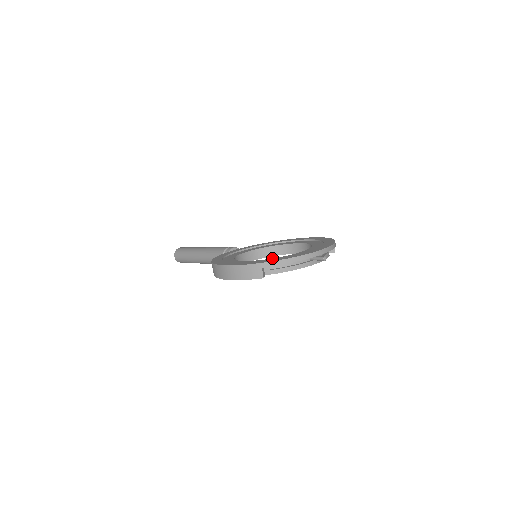
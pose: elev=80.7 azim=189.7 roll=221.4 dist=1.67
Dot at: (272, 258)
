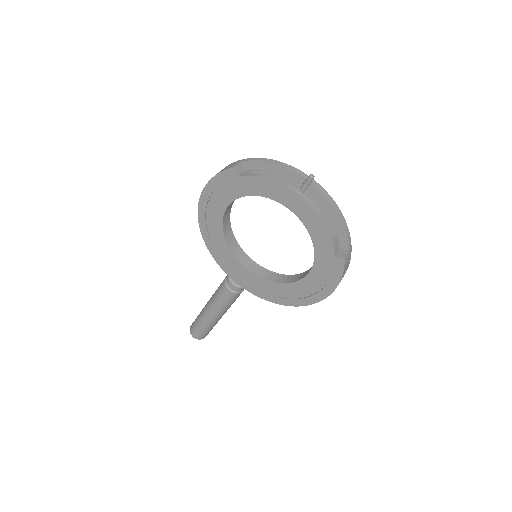
Dot at: occluded
